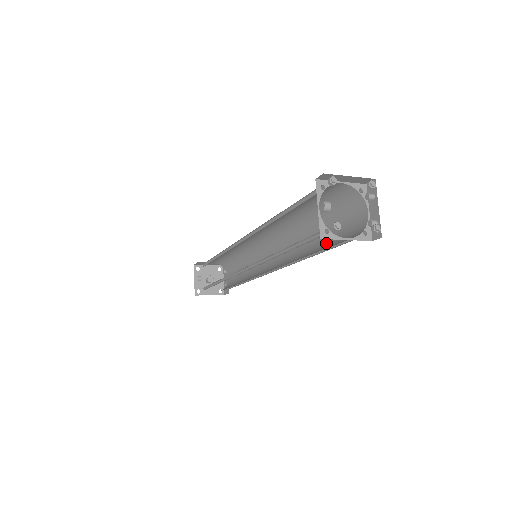
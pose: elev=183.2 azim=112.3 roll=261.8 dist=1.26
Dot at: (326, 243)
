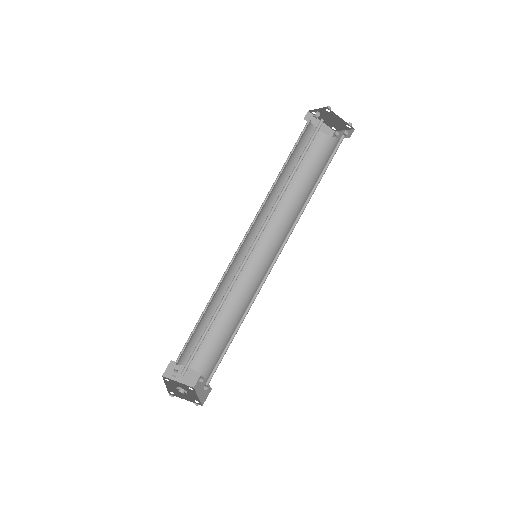
Dot at: (319, 178)
